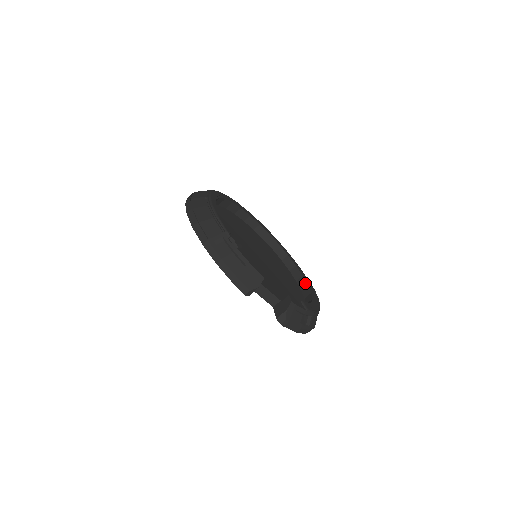
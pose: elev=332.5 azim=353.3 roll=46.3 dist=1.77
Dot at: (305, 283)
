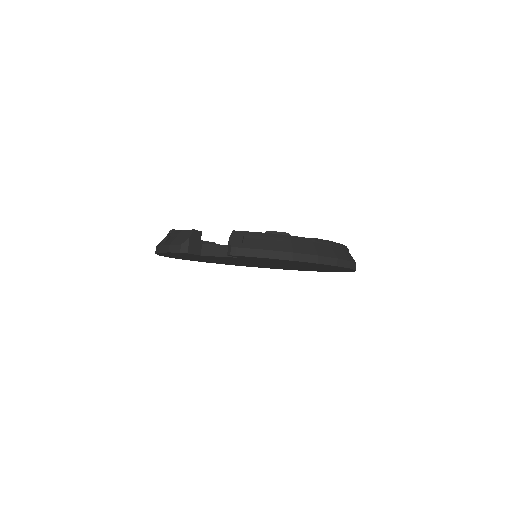
Dot at: occluded
